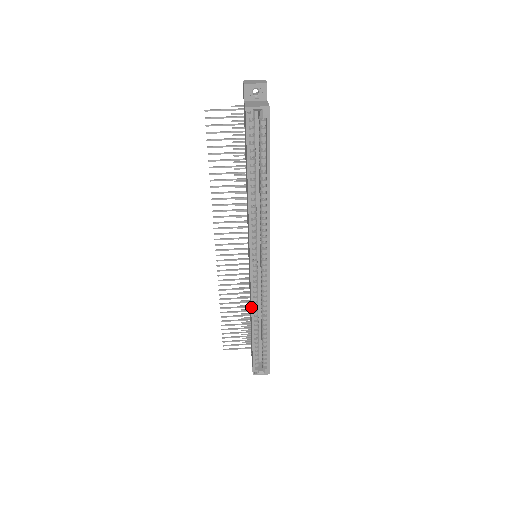
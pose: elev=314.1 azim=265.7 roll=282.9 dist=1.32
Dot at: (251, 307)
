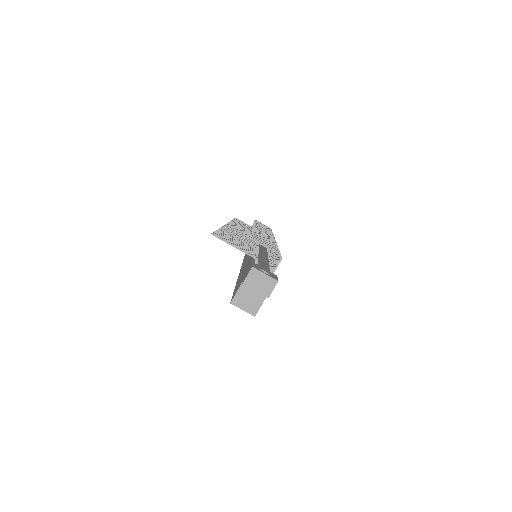
Dot at: occluded
